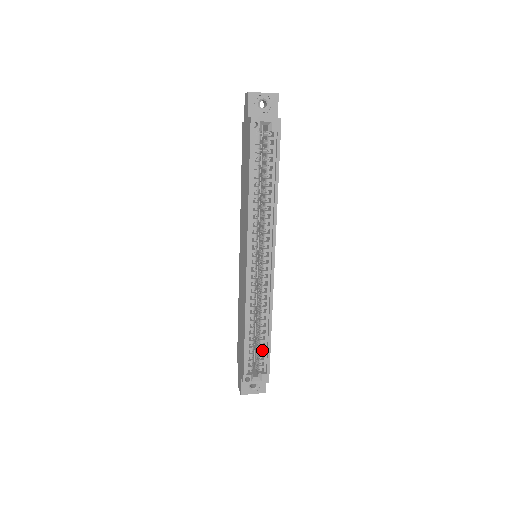
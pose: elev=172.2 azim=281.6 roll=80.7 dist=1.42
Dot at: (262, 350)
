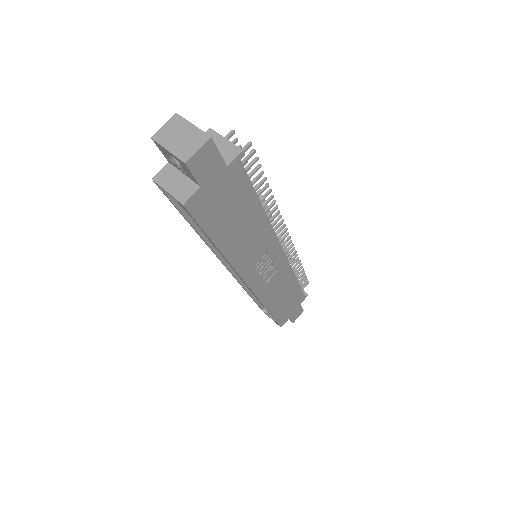
Dot at: occluded
